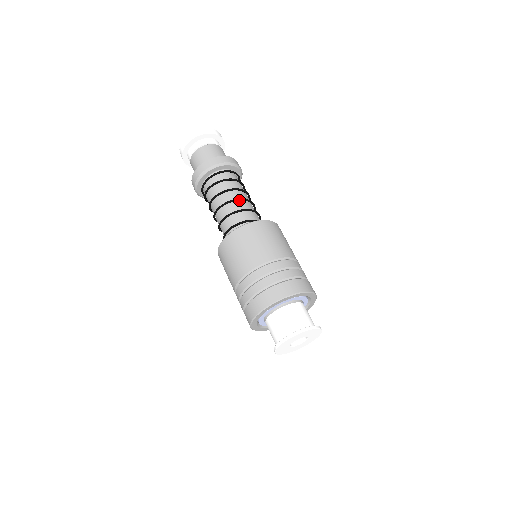
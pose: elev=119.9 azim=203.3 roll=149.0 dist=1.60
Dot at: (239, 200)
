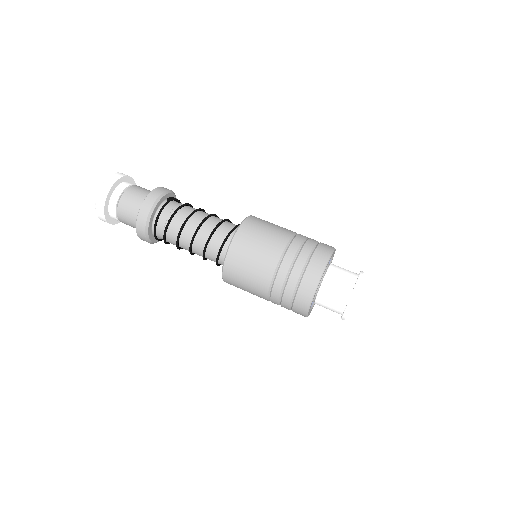
Dot at: (194, 237)
